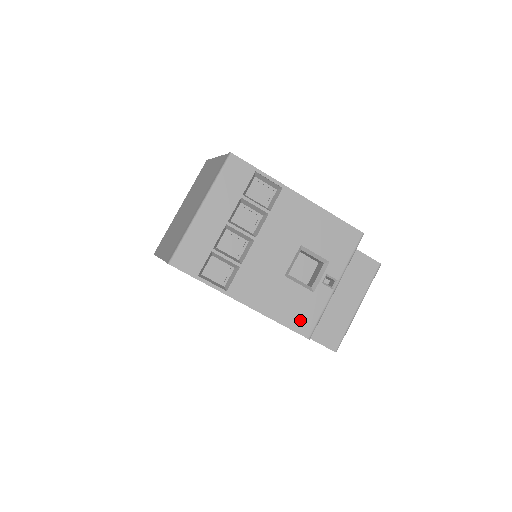
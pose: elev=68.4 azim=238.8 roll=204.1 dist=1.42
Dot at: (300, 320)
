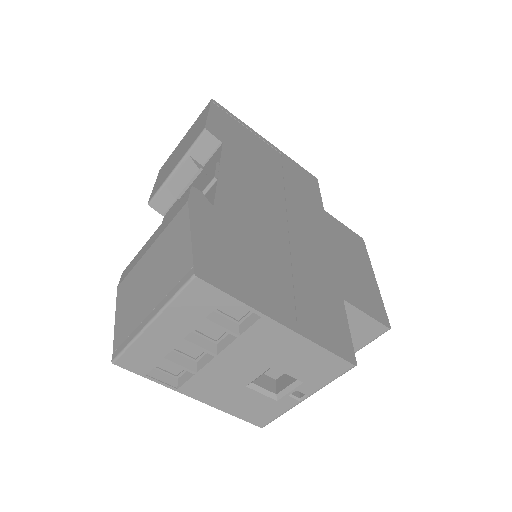
Dot at: (256, 416)
